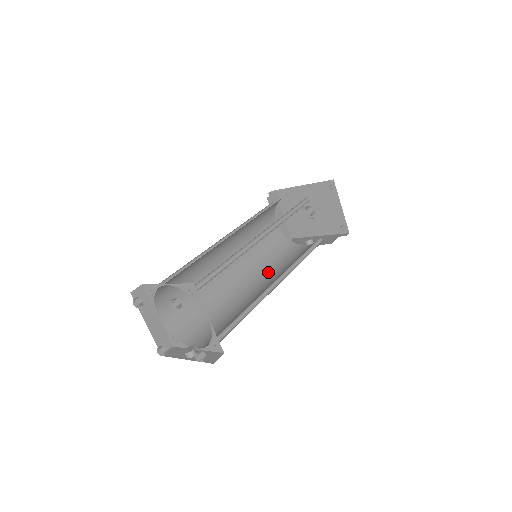
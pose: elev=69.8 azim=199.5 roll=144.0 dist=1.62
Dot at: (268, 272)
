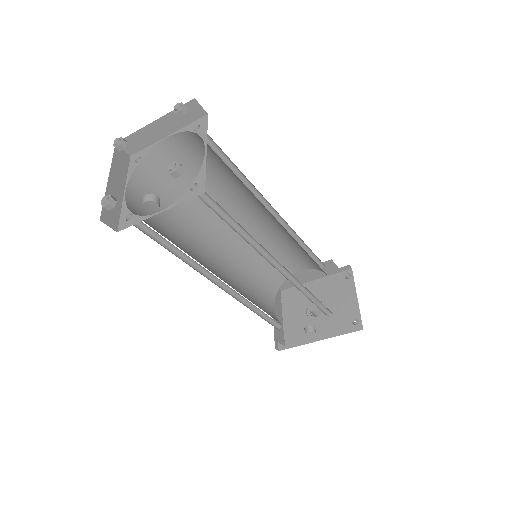
Dot at: occluded
